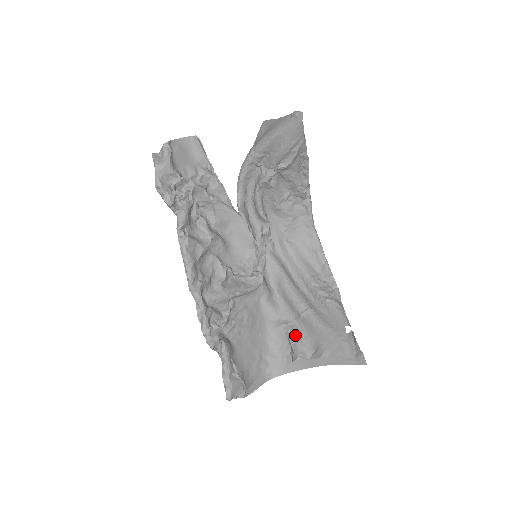
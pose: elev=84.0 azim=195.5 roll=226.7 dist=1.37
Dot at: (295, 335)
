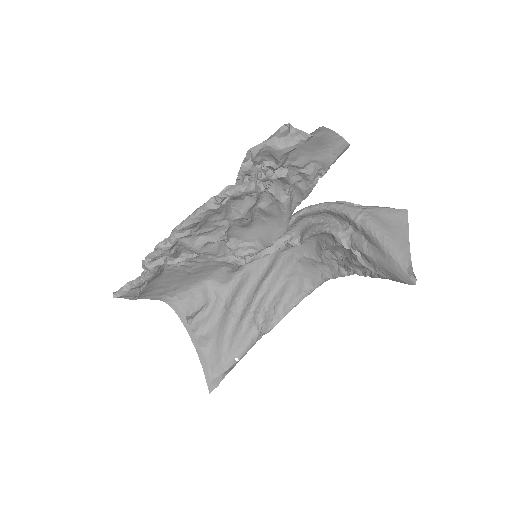
Dot at: (210, 312)
